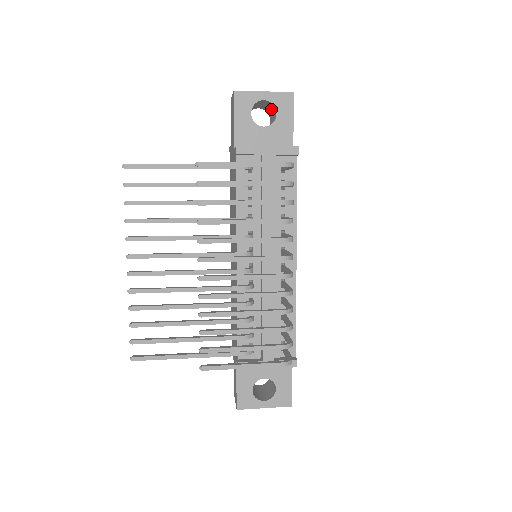
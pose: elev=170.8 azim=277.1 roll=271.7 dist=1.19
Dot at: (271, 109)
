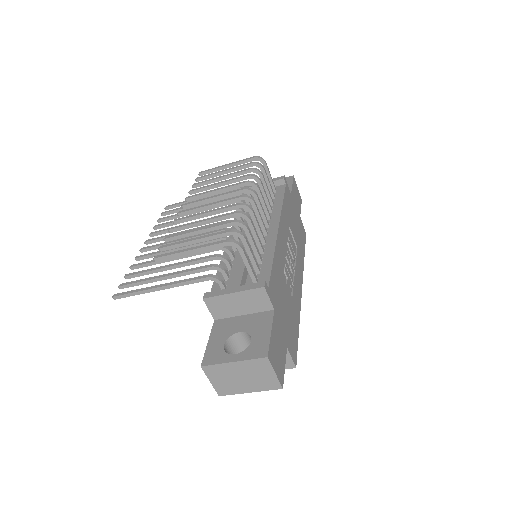
Dot at: occluded
